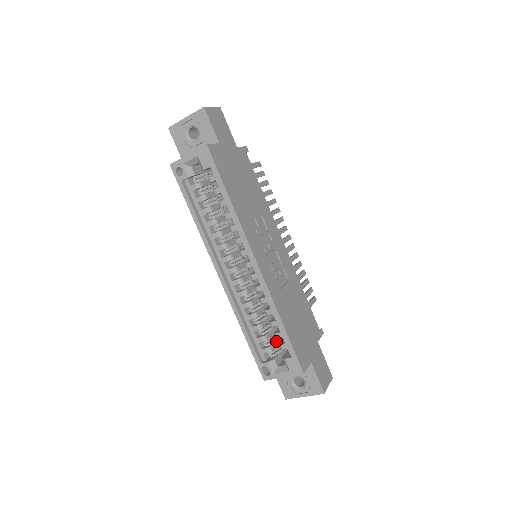
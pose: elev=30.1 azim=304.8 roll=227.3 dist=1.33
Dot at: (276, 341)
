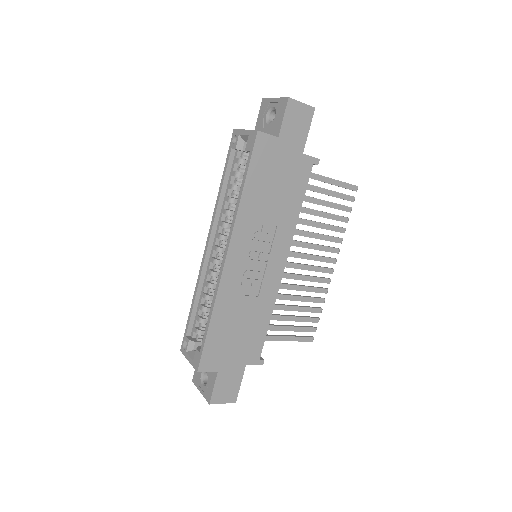
Dot at: occluded
